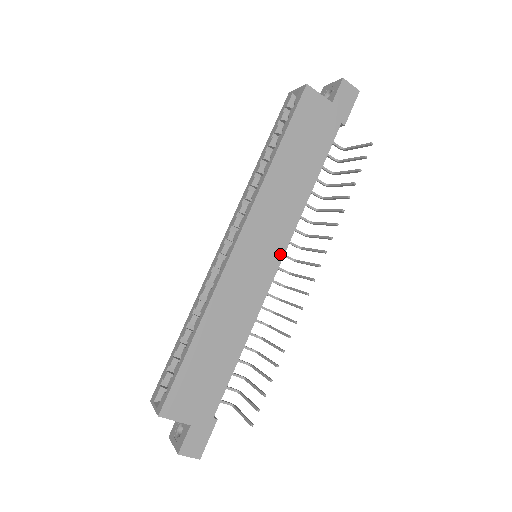
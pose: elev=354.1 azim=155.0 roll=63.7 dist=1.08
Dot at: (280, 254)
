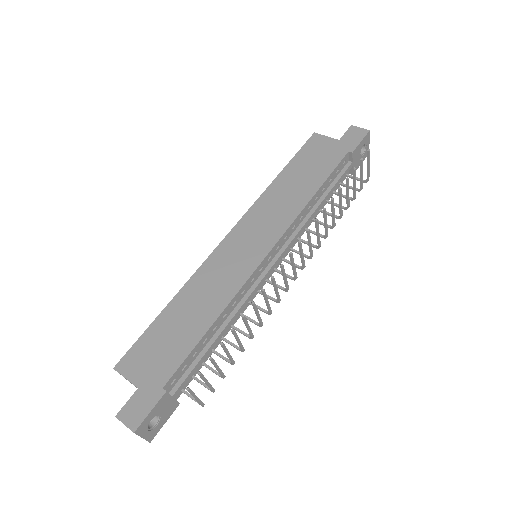
Dot at: (271, 244)
